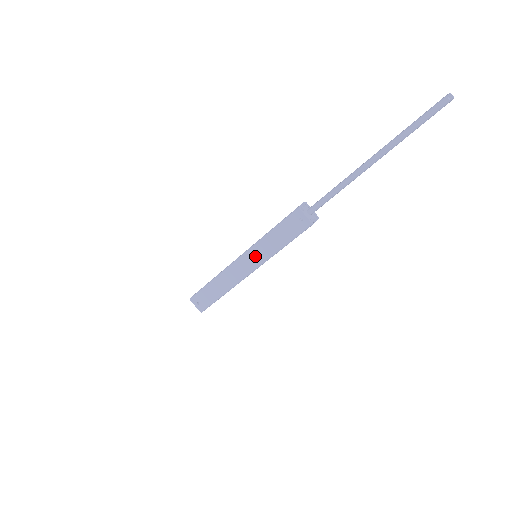
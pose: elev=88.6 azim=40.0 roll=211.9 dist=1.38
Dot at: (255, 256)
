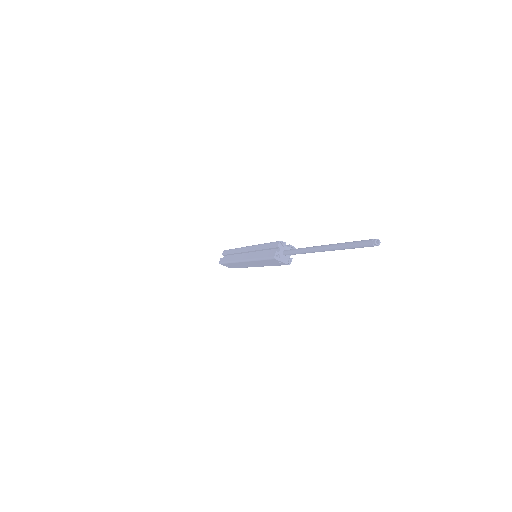
Dot at: (255, 264)
